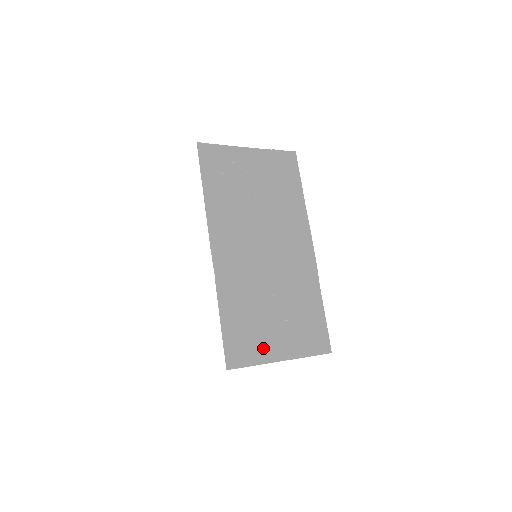
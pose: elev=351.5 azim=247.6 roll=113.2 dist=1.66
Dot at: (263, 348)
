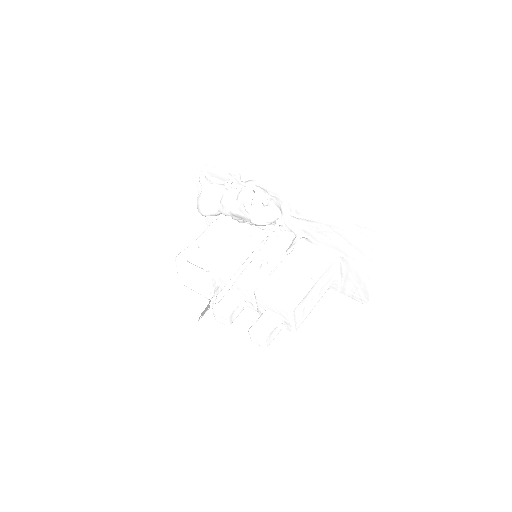
Dot at: (360, 250)
